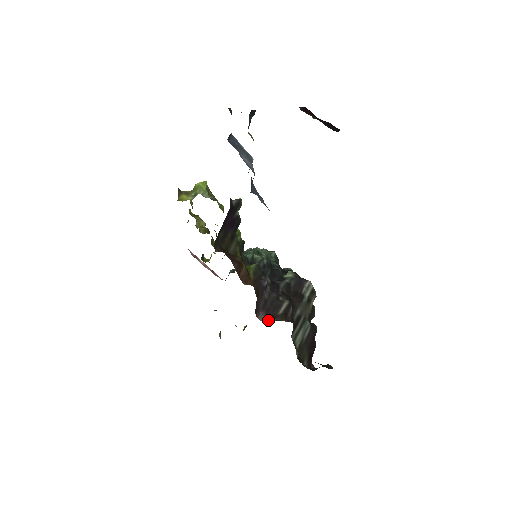
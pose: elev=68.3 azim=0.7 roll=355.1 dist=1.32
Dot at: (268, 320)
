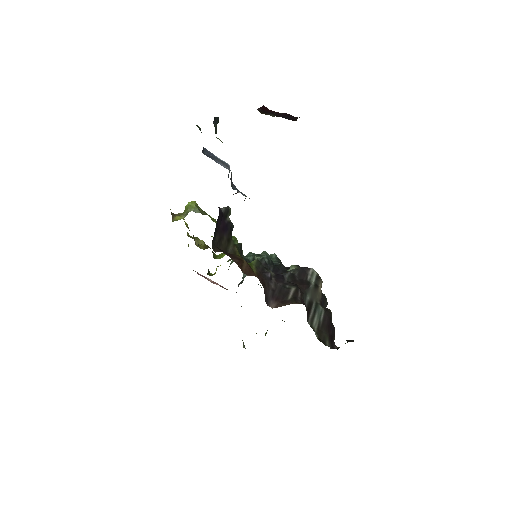
Dot at: (279, 306)
